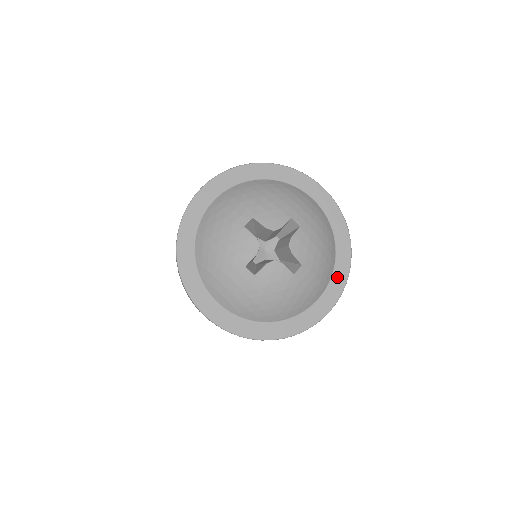
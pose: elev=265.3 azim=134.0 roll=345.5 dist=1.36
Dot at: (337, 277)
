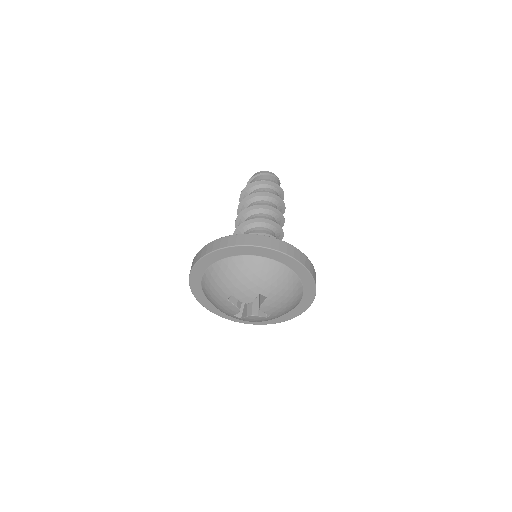
Dot at: (306, 299)
